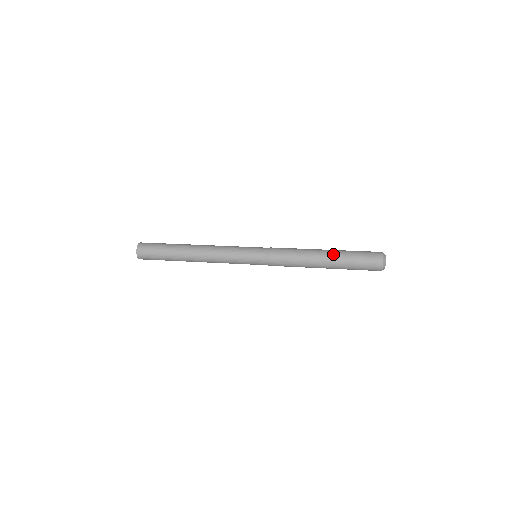
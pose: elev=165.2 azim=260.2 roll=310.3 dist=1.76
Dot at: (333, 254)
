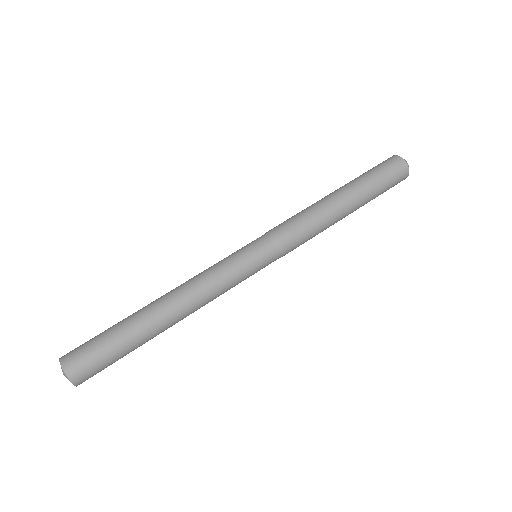
Dot at: (358, 202)
